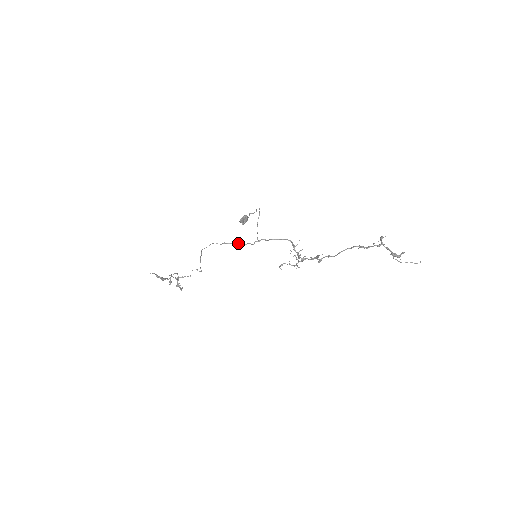
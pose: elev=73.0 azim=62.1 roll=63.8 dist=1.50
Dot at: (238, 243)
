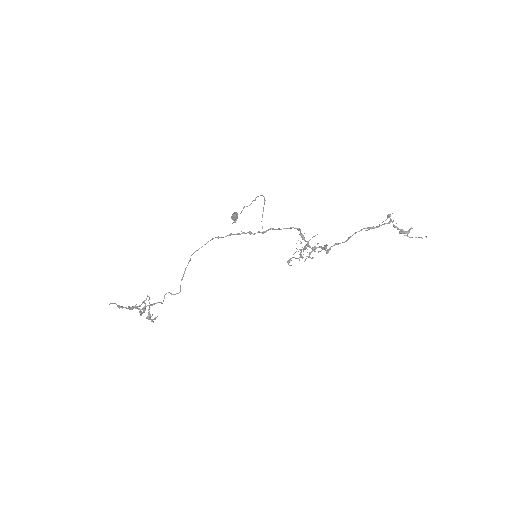
Dot at: (247, 232)
